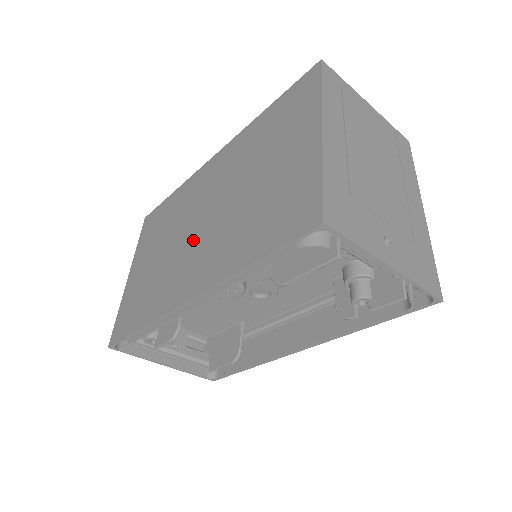
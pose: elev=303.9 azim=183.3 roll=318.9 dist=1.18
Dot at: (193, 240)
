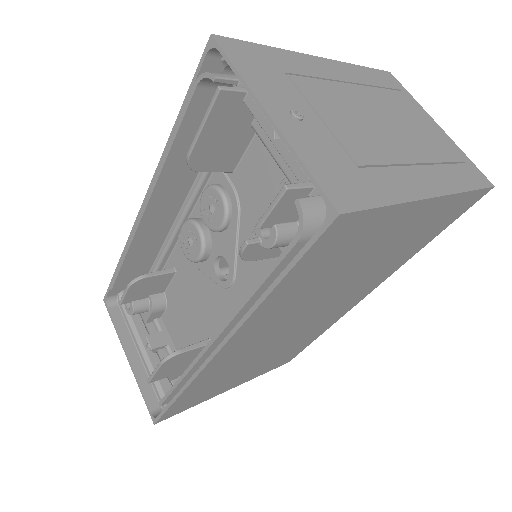
Dot at: occluded
